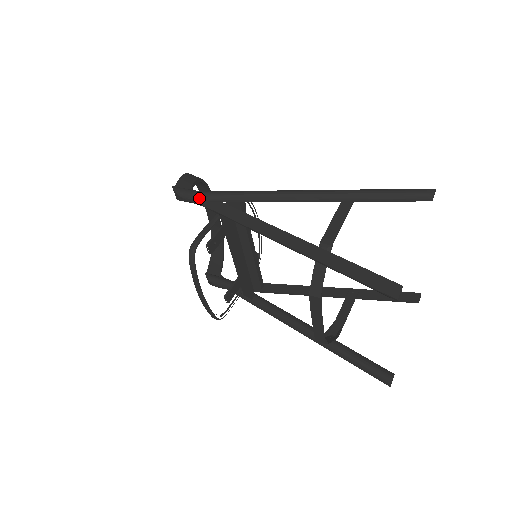
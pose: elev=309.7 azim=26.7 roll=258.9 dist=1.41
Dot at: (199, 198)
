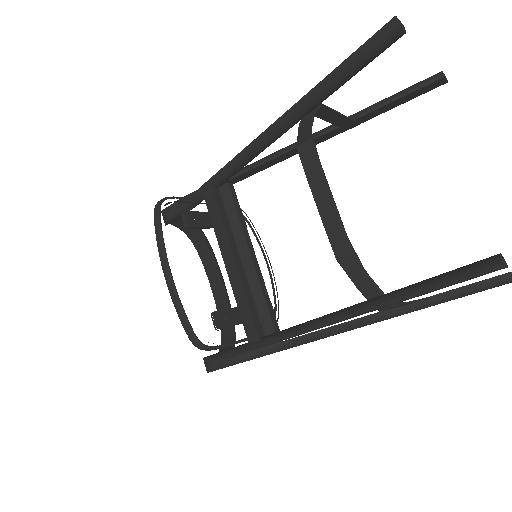
Dot at: occluded
